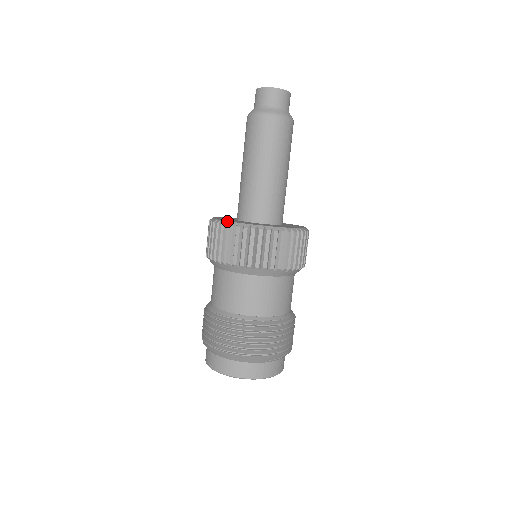
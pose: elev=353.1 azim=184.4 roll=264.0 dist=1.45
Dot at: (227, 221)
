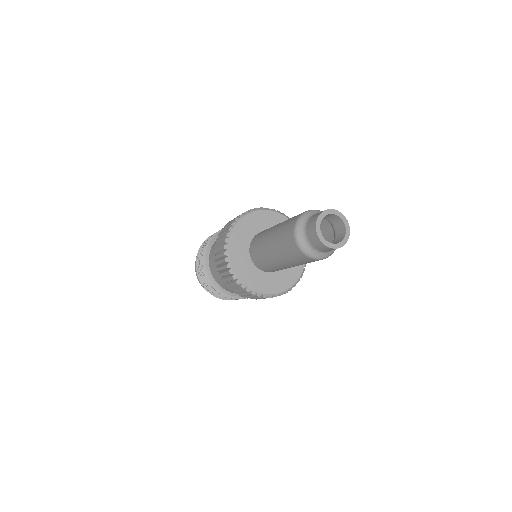
Dot at: (230, 264)
